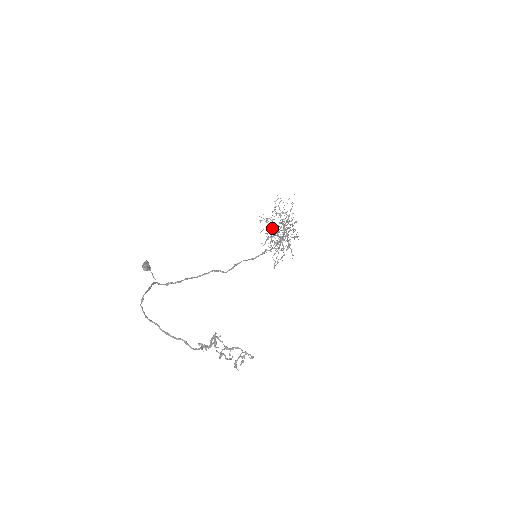
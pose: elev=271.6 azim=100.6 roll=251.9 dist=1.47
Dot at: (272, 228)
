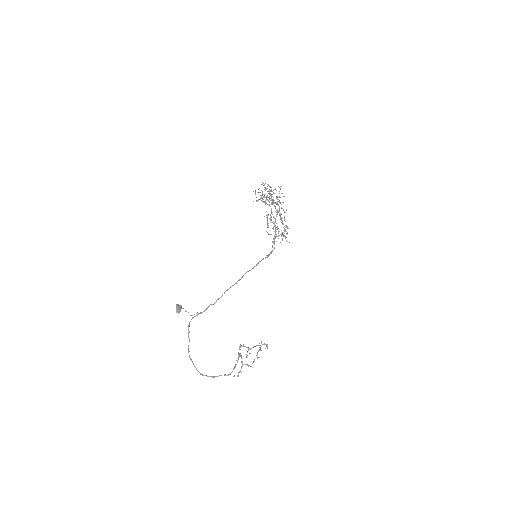
Dot at: (265, 197)
